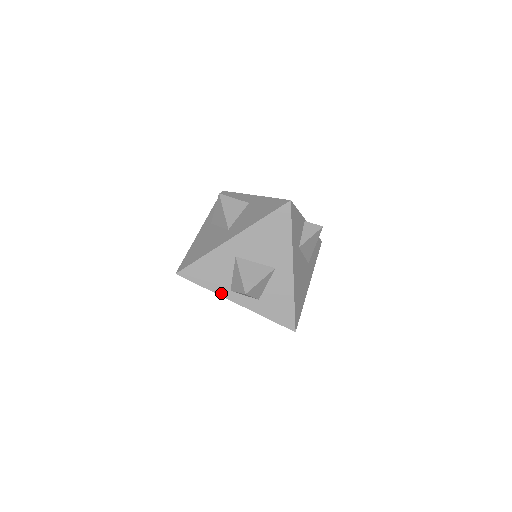
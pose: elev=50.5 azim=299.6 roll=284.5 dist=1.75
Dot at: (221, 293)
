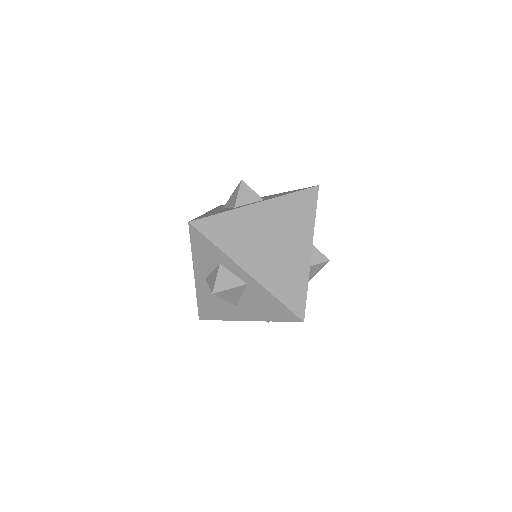
Dot at: occluded
